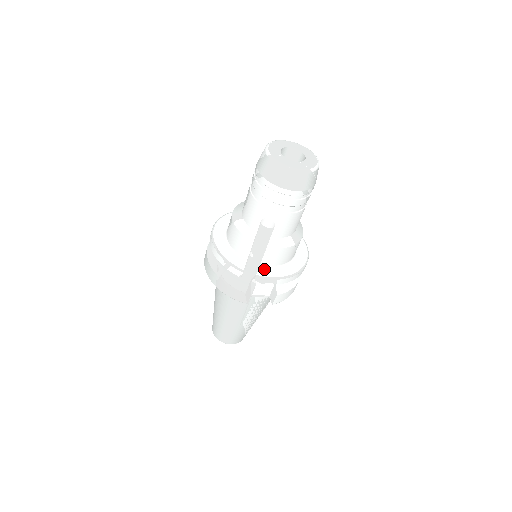
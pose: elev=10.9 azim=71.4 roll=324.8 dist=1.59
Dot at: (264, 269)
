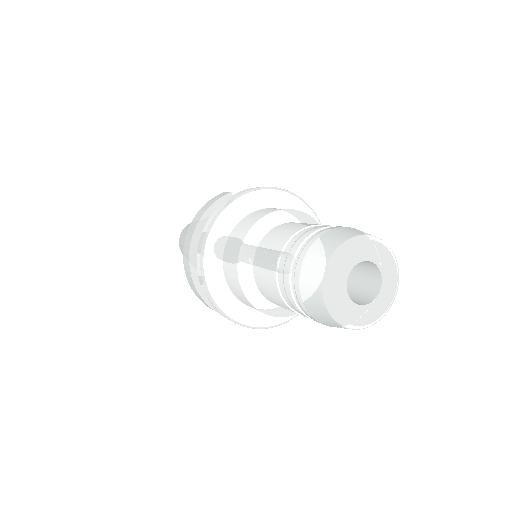
Dot at: occluded
